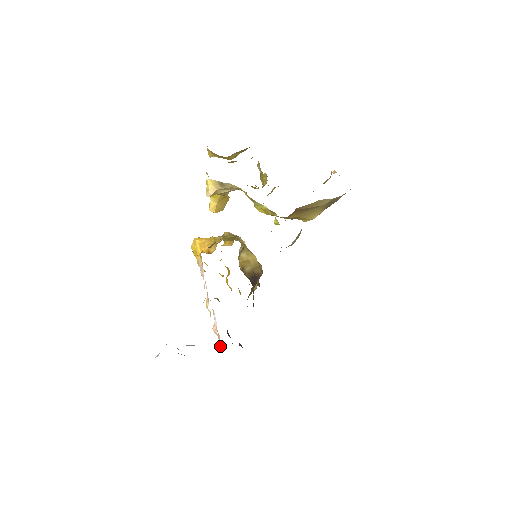
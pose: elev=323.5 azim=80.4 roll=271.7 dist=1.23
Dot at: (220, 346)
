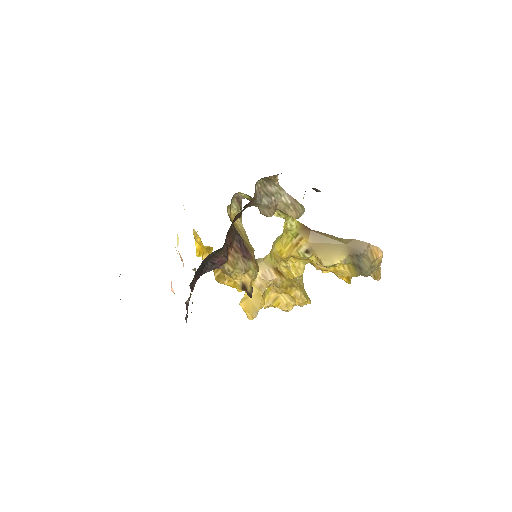
Dot at: occluded
